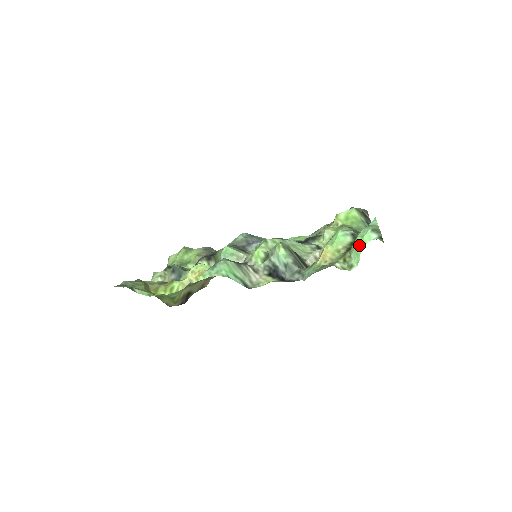
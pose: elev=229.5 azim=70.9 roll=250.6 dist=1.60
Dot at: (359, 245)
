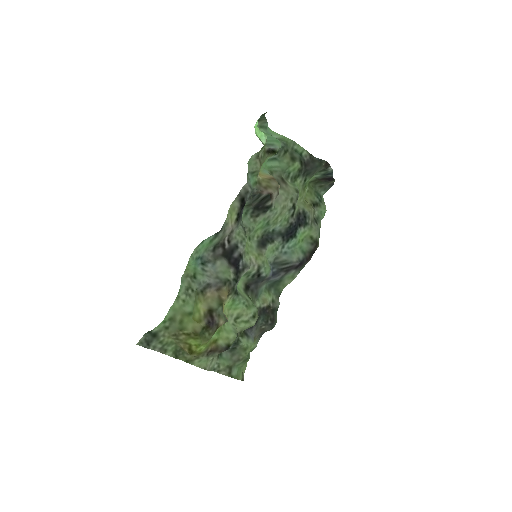
Dot at: (257, 132)
